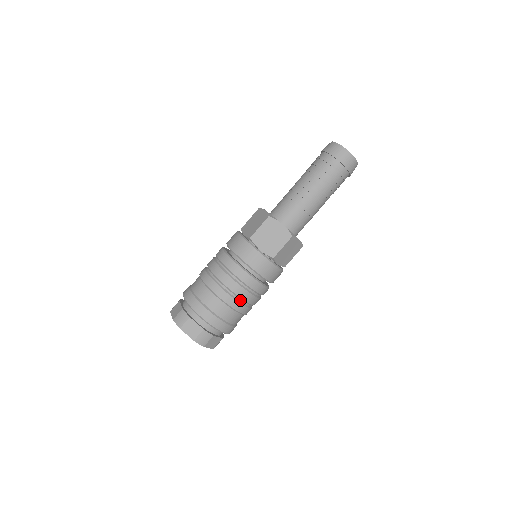
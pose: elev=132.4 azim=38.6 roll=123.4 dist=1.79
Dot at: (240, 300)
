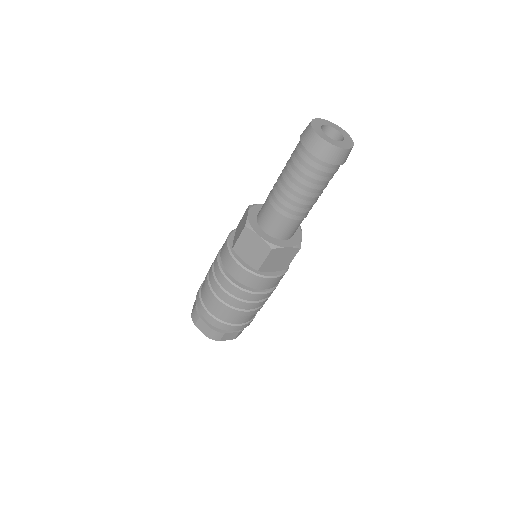
Dot at: (237, 307)
